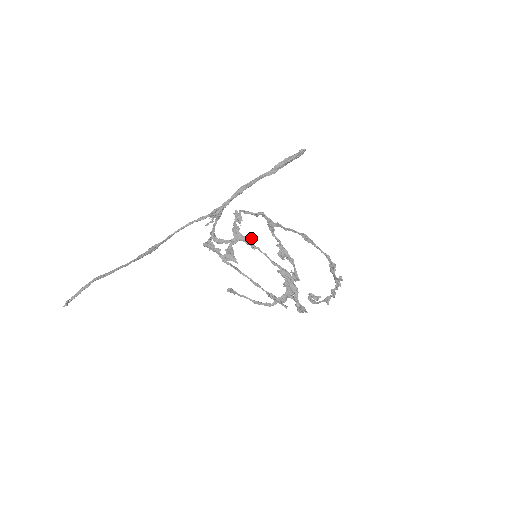
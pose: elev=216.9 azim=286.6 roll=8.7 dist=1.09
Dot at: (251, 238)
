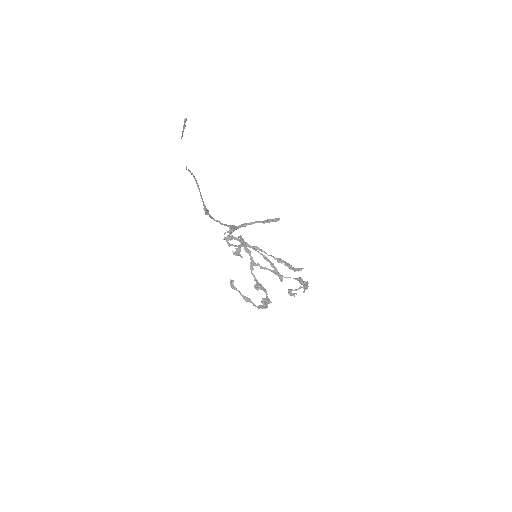
Dot at: (253, 246)
